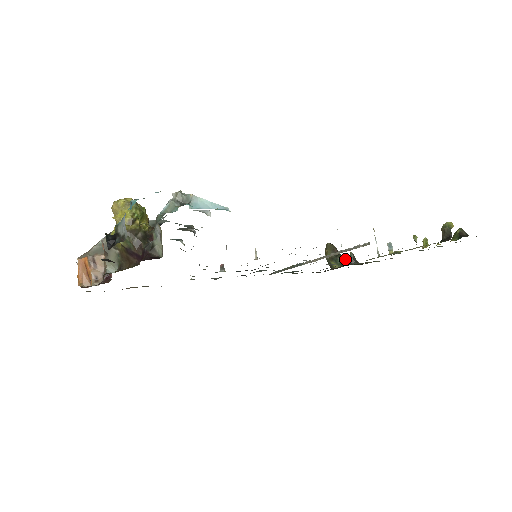
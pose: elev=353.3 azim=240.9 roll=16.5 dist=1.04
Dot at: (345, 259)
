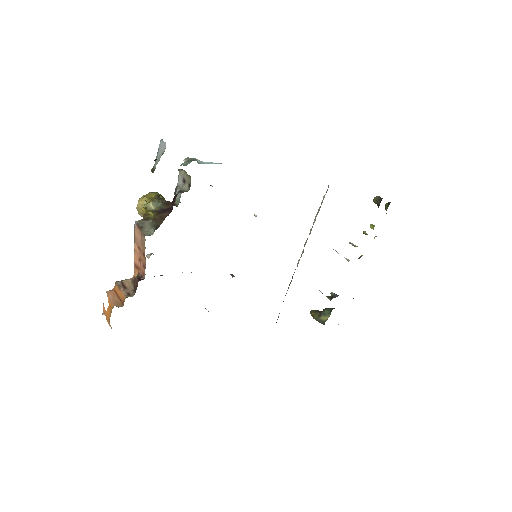
Dot at: (329, 297)
